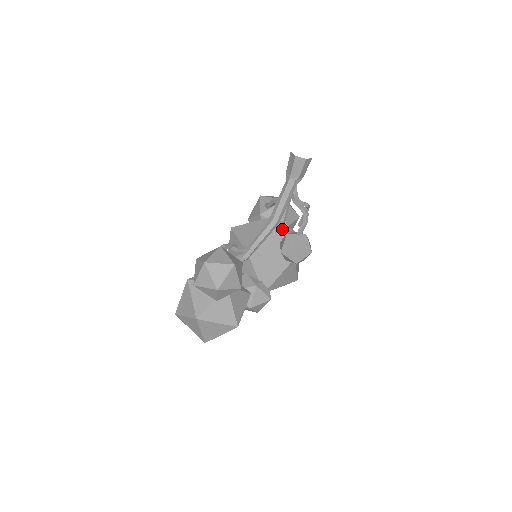
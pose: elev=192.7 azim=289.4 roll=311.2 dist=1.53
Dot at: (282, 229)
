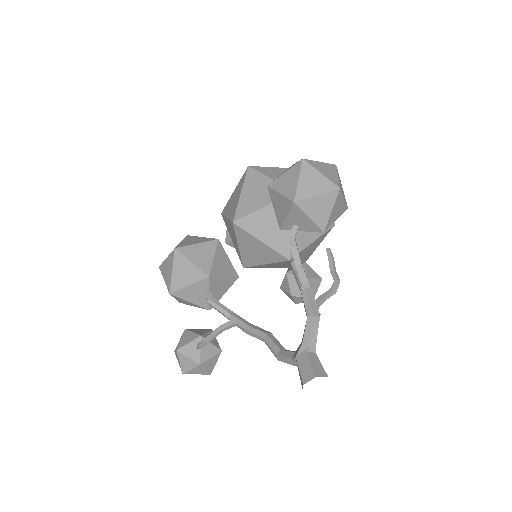
Dot at: occluded
